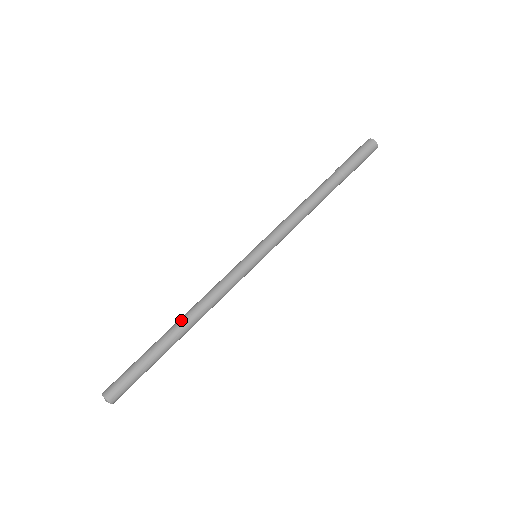
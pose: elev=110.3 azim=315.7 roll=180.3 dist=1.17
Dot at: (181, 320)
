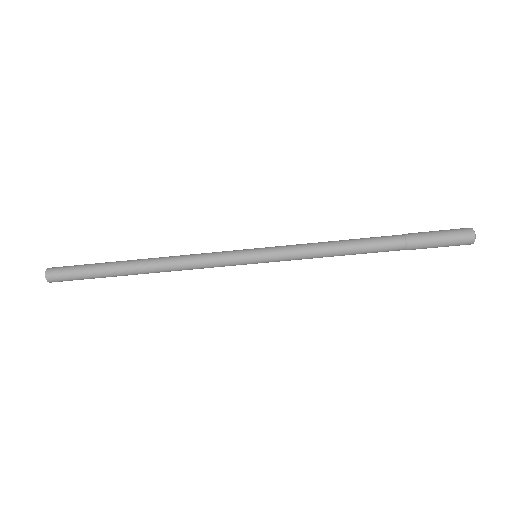
Dot at: (148, 271)
